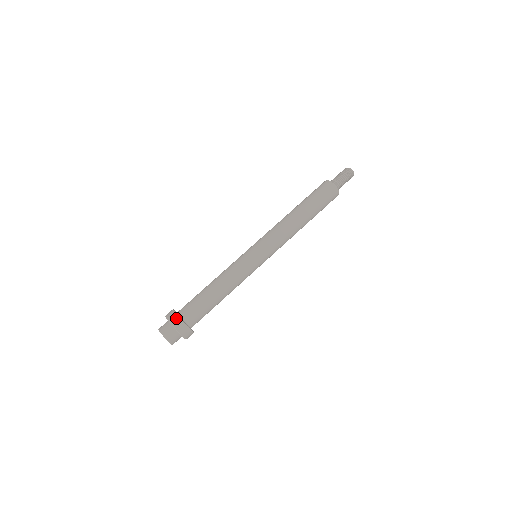
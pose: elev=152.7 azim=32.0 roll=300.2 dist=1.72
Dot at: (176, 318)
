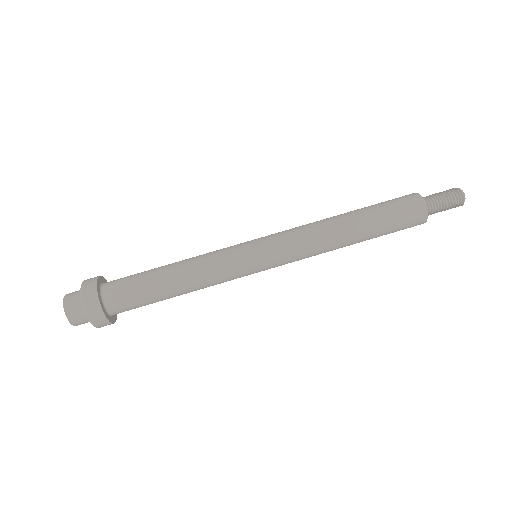
Dot at: (92, 289)
